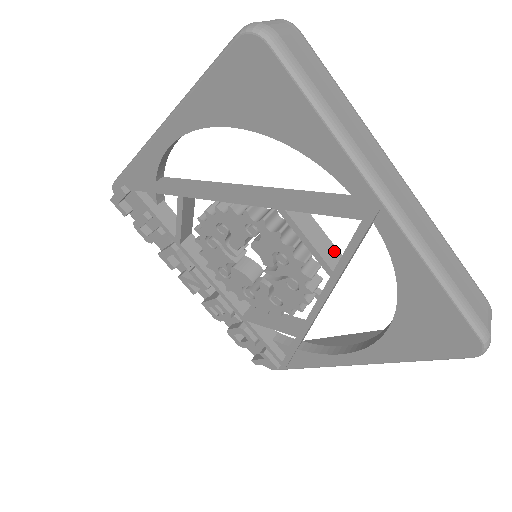
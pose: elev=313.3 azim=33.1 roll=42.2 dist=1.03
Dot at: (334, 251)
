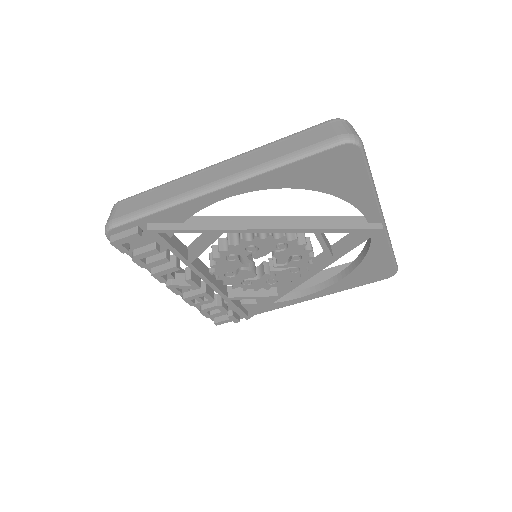
Dot at: (329, 245)
